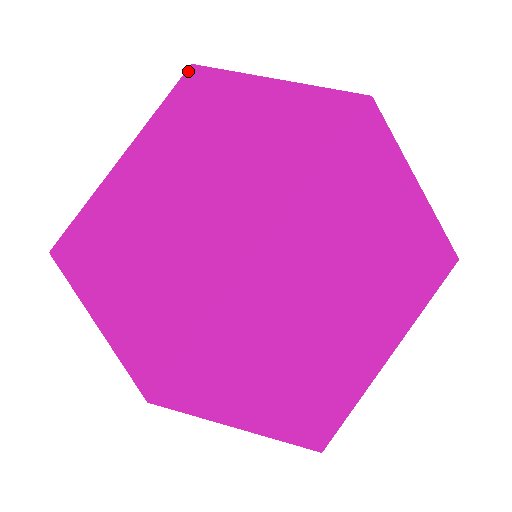
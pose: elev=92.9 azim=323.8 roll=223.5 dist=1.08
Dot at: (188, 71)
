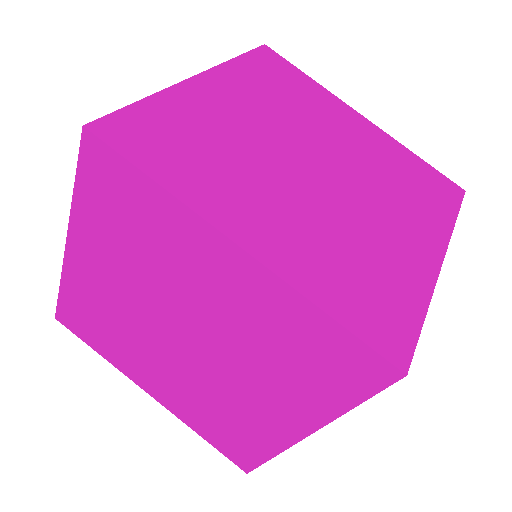
Dot at: occluded
